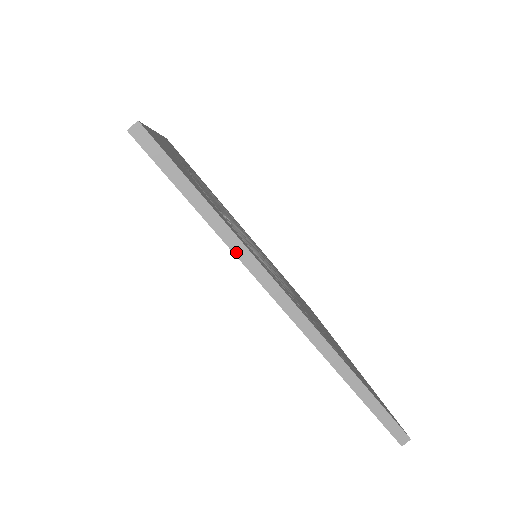
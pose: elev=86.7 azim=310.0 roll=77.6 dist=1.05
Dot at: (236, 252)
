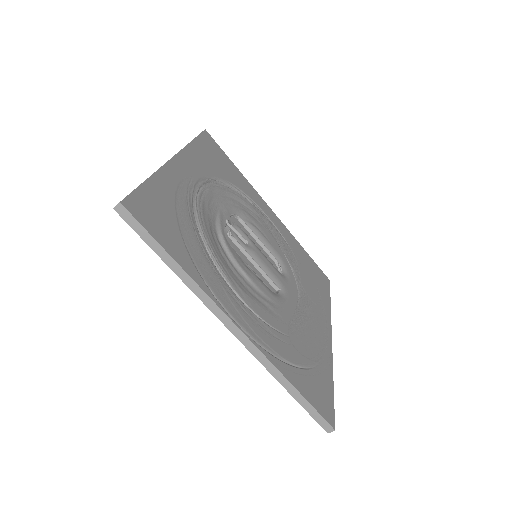
Dot at: (195, 292)
